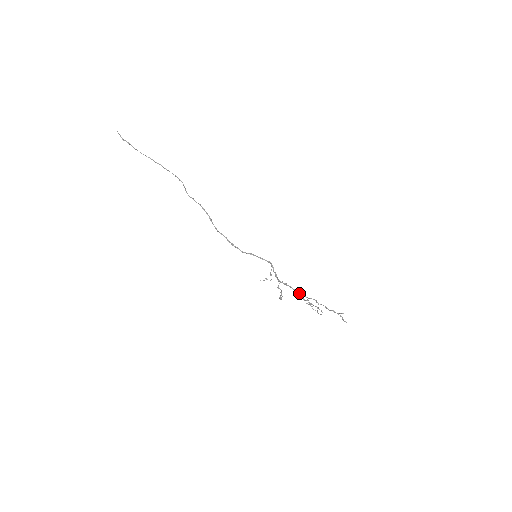
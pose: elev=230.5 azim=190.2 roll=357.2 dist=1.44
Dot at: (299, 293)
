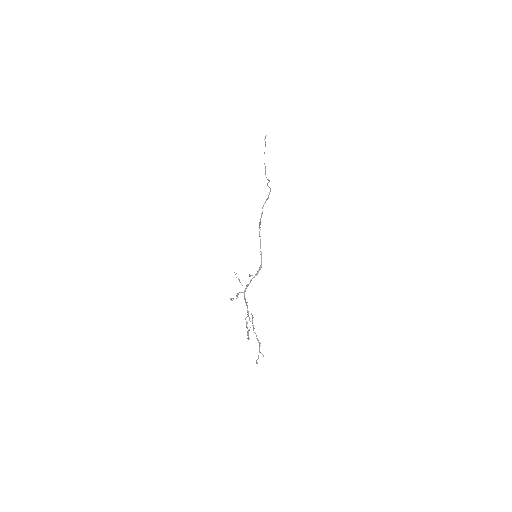
Dot at: occluded
